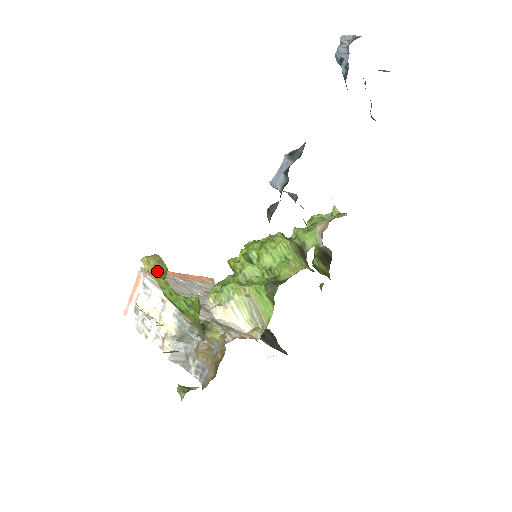
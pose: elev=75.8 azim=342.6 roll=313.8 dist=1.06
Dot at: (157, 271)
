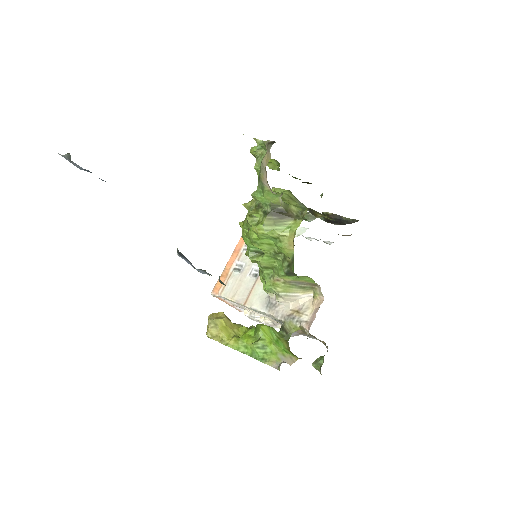
Dot at: (223, 337)
